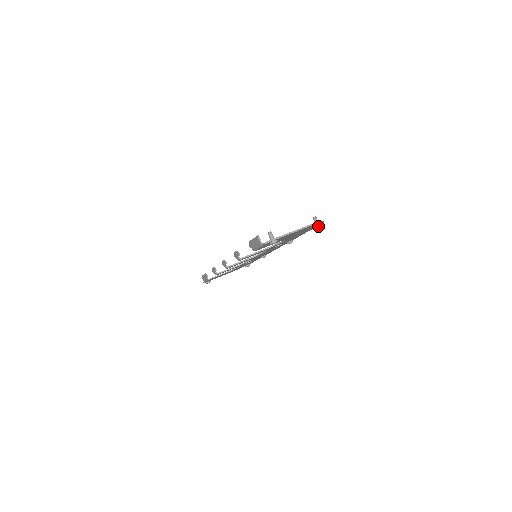
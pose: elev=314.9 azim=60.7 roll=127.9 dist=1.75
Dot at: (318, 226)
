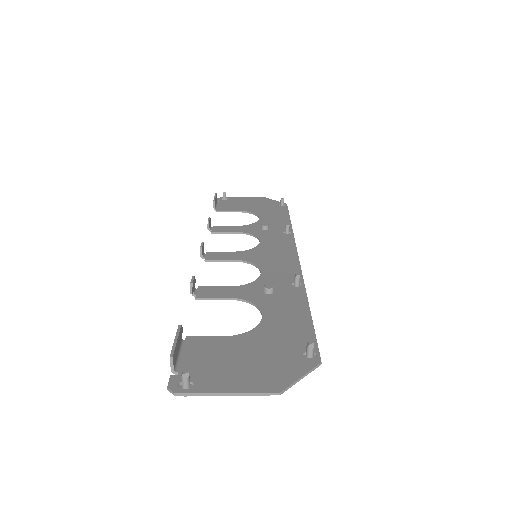
Dot at: (306, 363)
